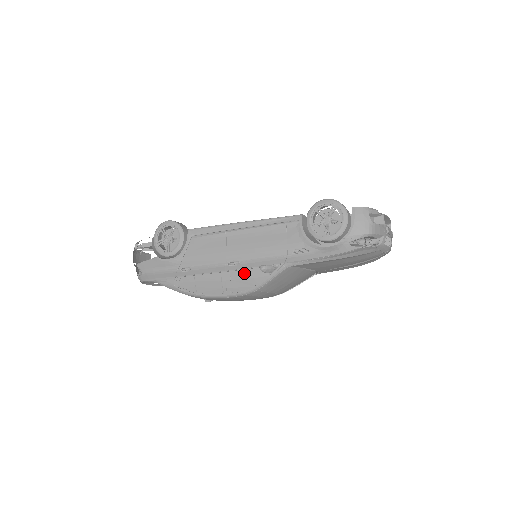
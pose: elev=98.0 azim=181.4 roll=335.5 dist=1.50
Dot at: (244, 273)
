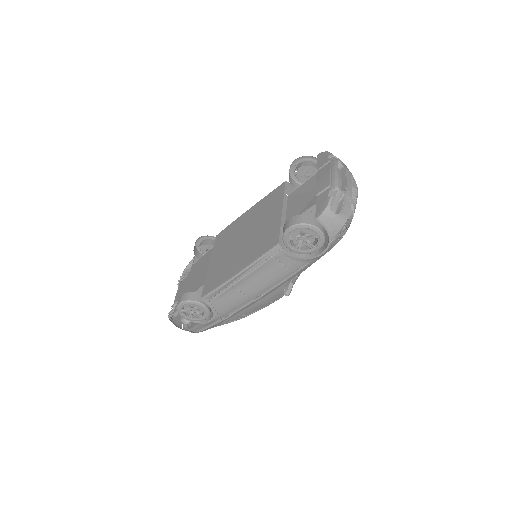
Dot at: (271, 294)
